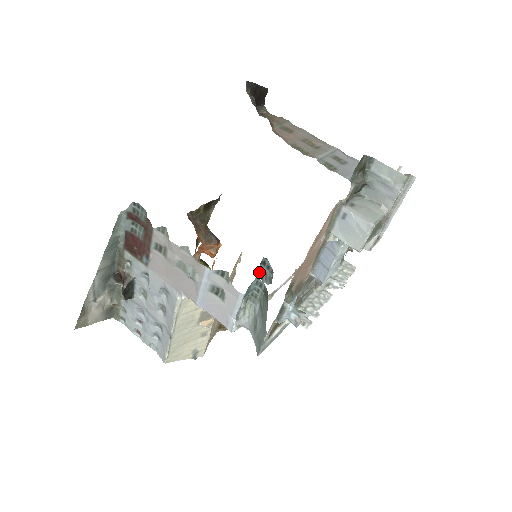
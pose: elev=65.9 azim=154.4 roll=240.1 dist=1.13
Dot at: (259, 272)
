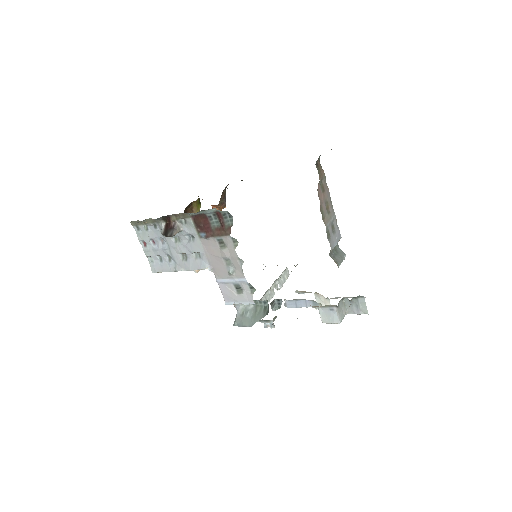
Dot at: (272, 301)
